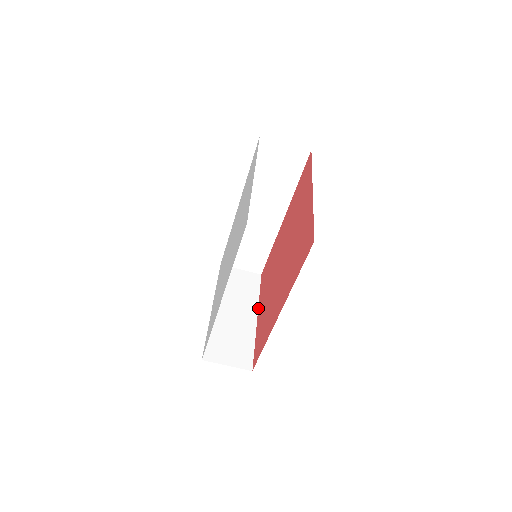
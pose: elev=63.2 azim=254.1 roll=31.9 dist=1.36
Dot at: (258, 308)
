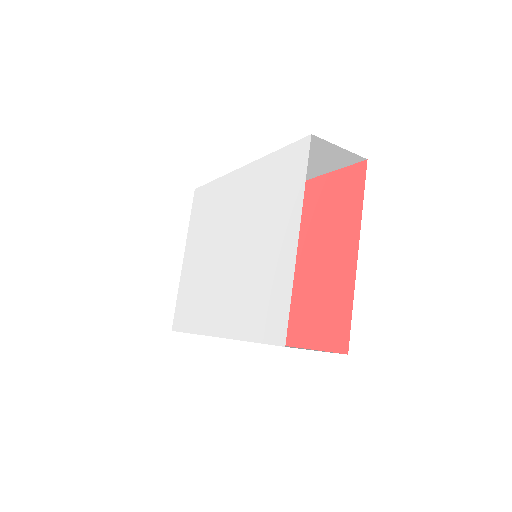
Dot at: occluded
